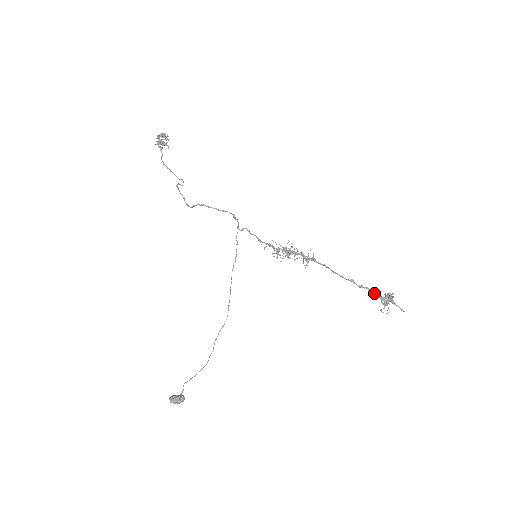
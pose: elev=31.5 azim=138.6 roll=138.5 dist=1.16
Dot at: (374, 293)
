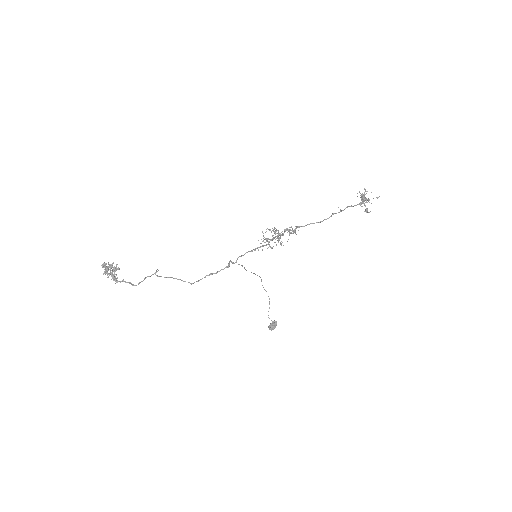
Dot at: (353, 206)
